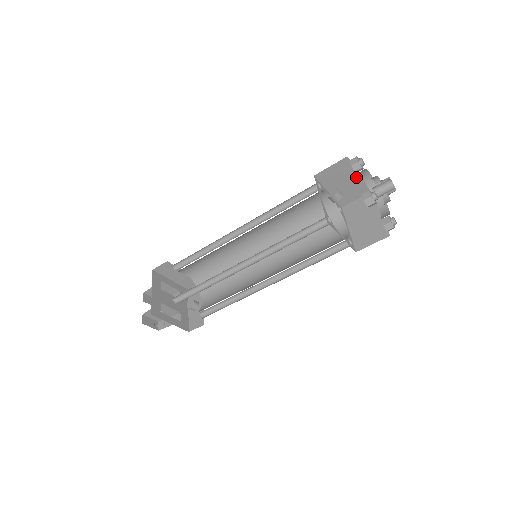
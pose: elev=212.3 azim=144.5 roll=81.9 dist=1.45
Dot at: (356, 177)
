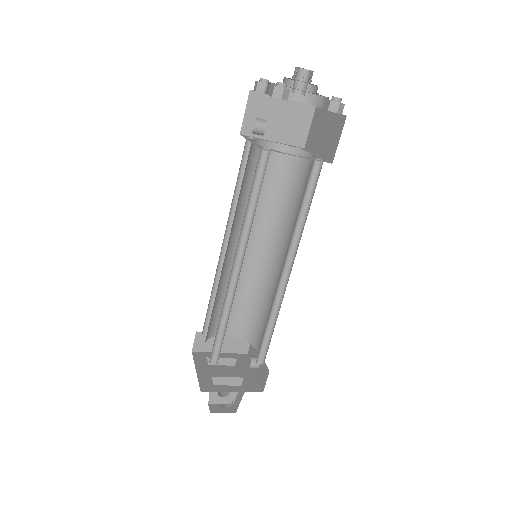
Dot at: (283, 105)
